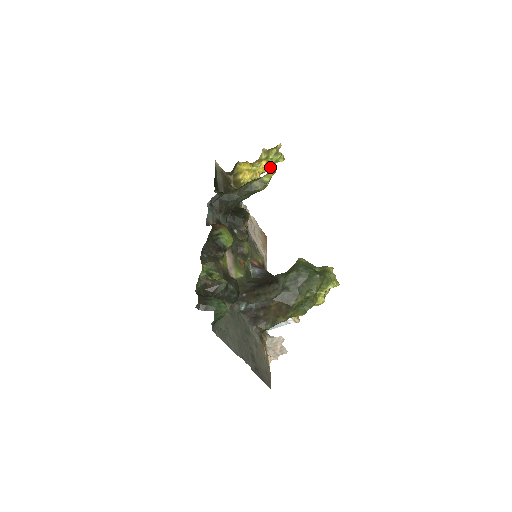
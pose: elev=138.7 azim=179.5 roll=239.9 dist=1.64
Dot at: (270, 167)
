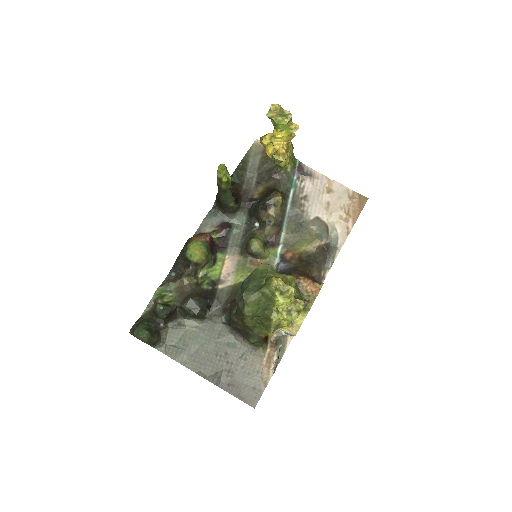
Dot at: (288, 131)
